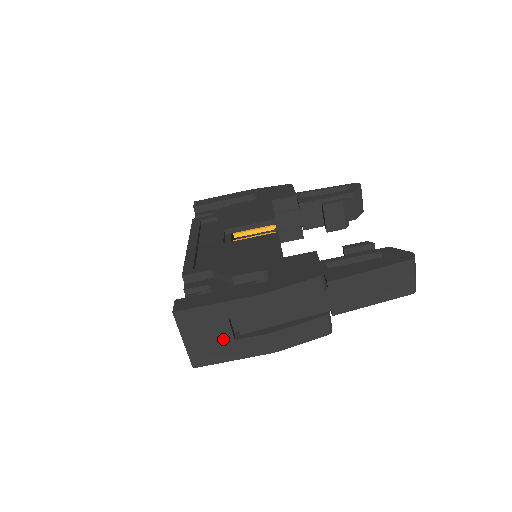
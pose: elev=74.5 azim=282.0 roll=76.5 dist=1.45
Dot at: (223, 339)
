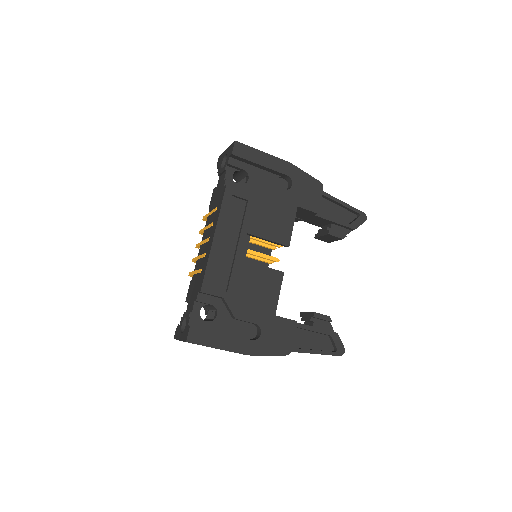
Dot at: occluded
